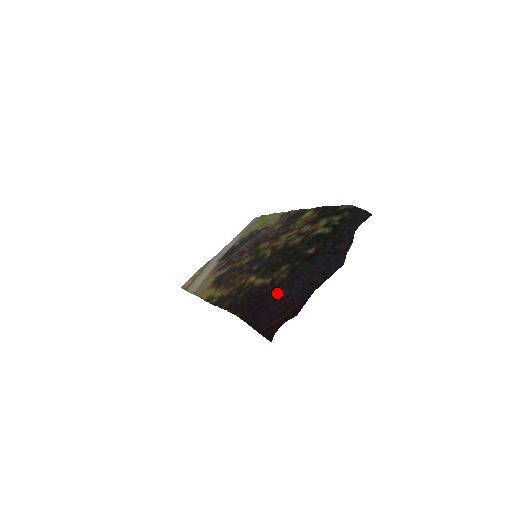
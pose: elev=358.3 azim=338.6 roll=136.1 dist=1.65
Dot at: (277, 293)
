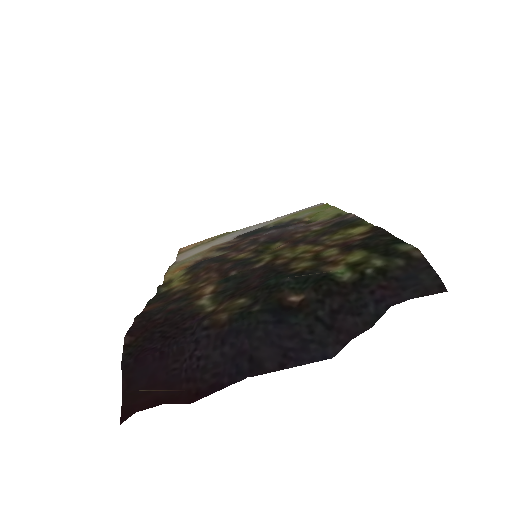
Dot at: (191, 341)
